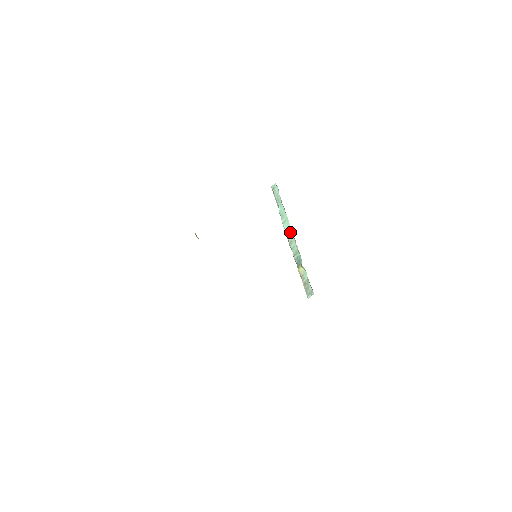
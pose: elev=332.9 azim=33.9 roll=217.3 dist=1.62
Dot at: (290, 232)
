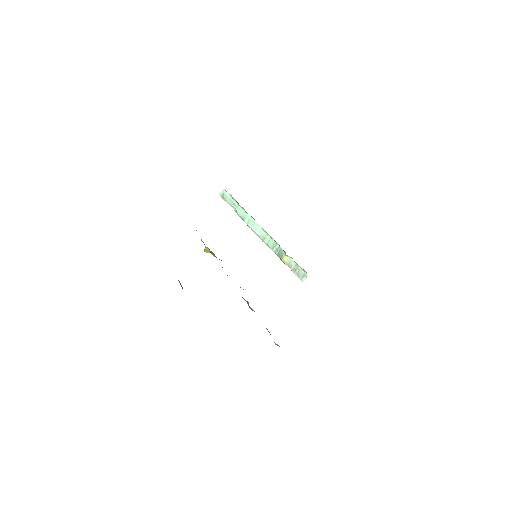
Dot at: (259, 229)
